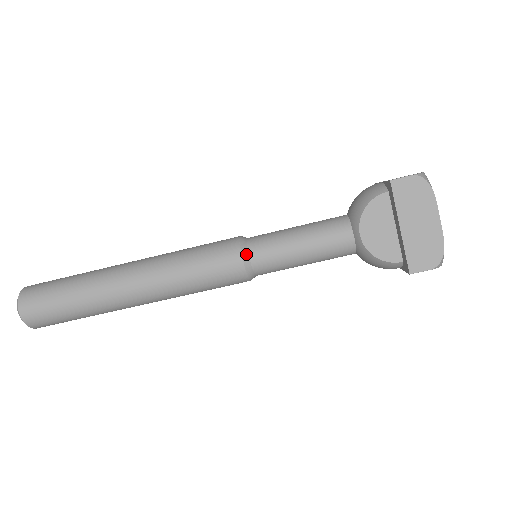
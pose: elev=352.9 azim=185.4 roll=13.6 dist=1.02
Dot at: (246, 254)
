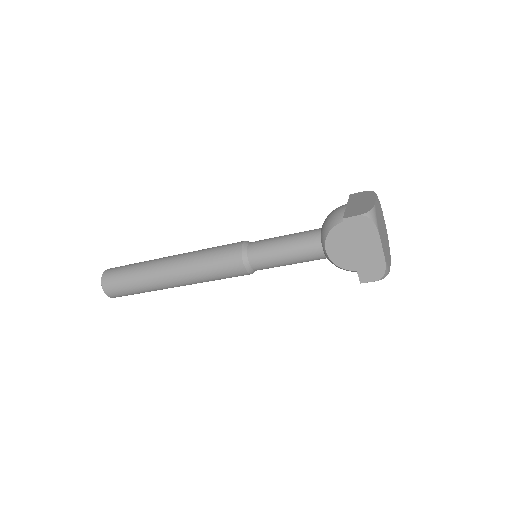
Dot at: (246, 259)
